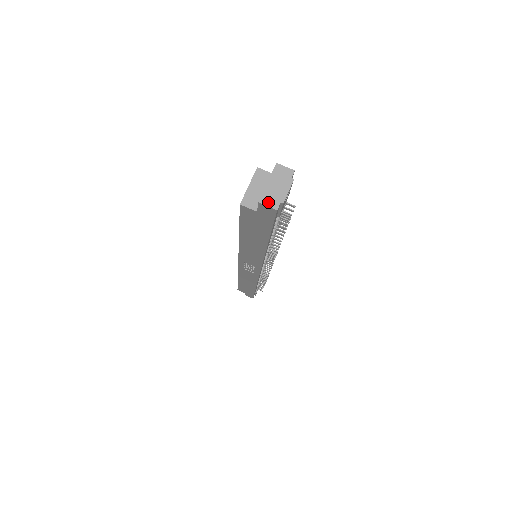
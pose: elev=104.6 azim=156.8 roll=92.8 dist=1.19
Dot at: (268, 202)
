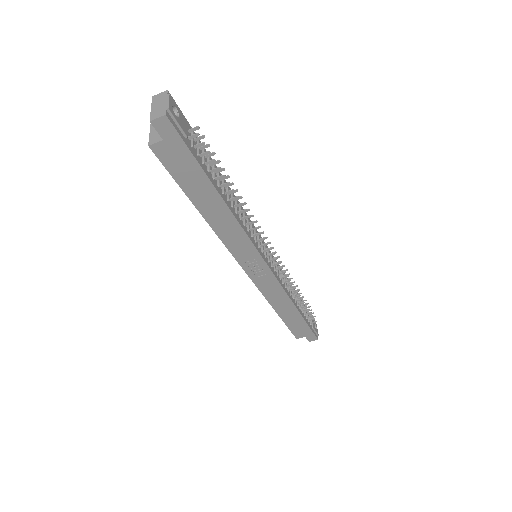
Dot at: (157, 116)
